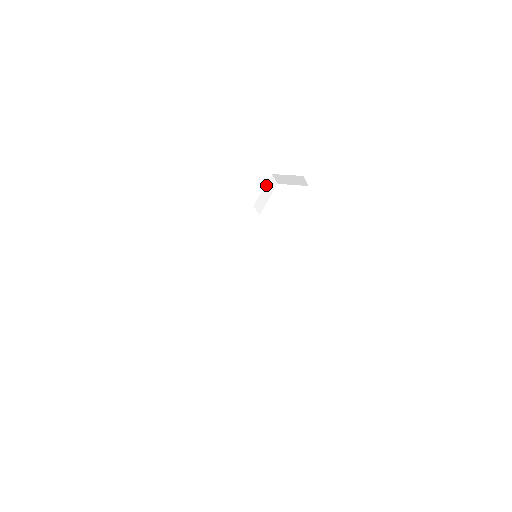
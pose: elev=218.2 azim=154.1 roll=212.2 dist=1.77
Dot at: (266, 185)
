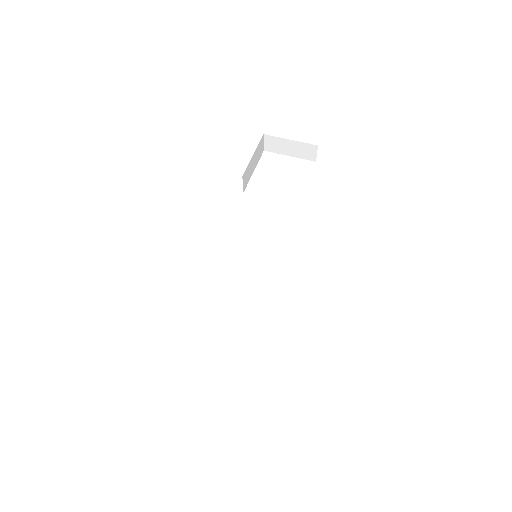
Dot at: (256, 148)
